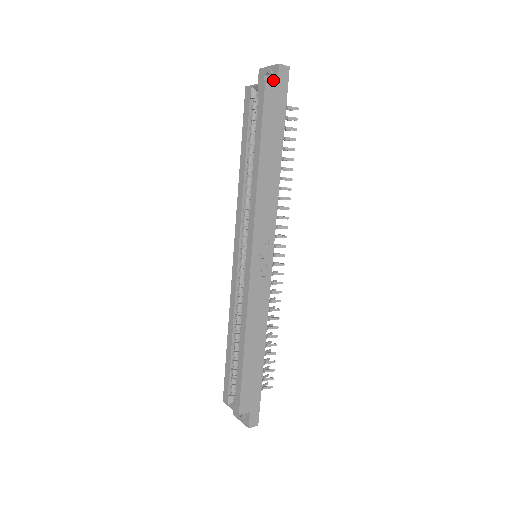
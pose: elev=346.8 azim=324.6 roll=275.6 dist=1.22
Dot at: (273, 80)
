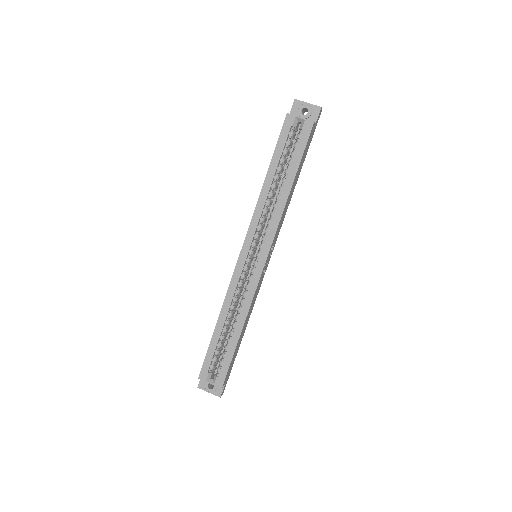
Dot at: (311, 117)
